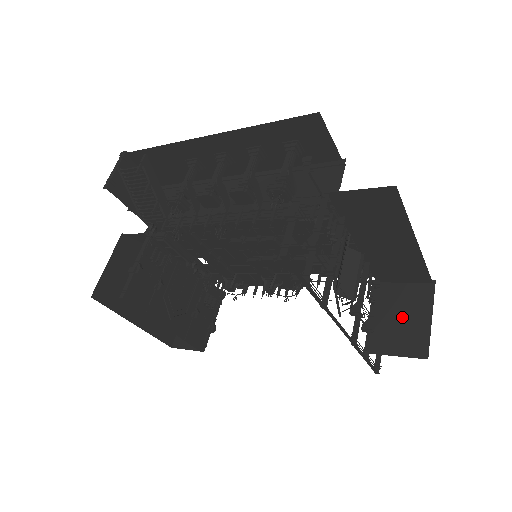
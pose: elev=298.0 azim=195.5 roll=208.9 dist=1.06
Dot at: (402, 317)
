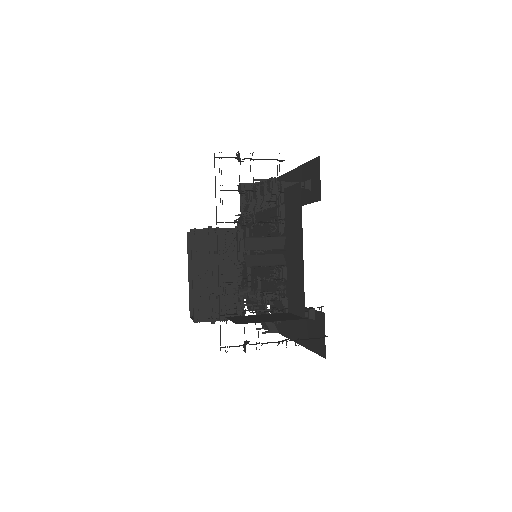
Dot at: (265, 318)
